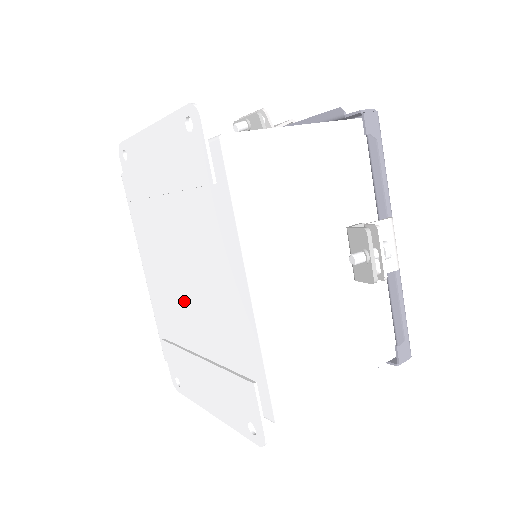
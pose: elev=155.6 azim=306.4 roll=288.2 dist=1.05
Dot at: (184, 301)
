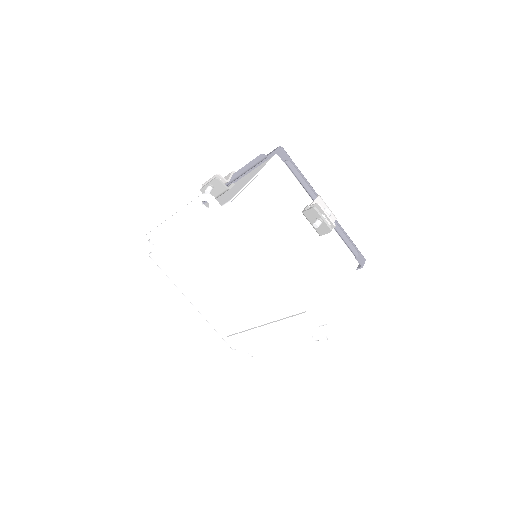
Dot at: (236, 301)
